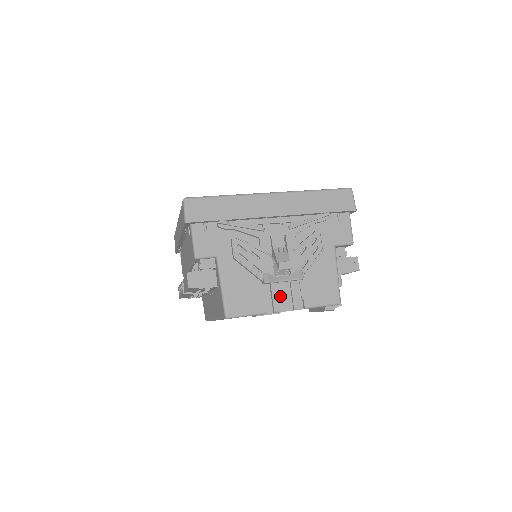
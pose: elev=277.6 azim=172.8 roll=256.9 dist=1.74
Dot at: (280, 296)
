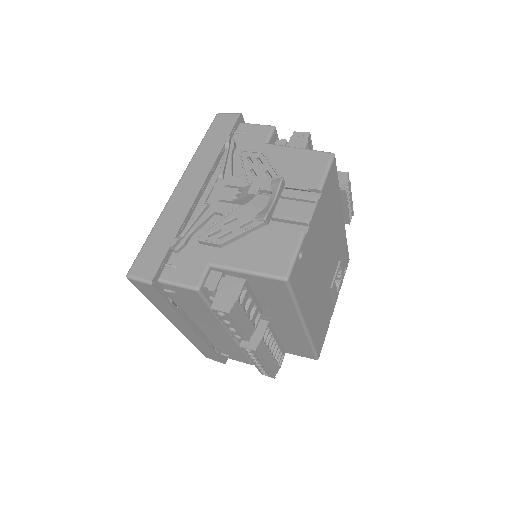
Dot at: (293, 213)
